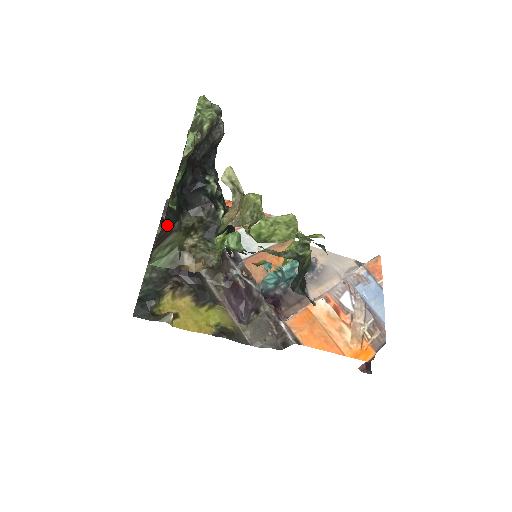
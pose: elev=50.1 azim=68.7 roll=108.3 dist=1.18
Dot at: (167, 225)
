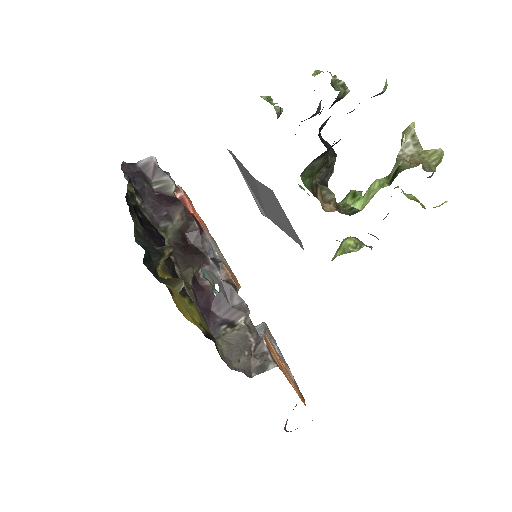
Dot at: (334, 144)
